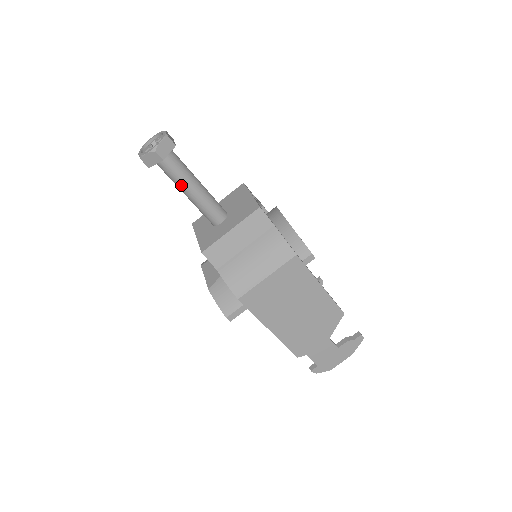
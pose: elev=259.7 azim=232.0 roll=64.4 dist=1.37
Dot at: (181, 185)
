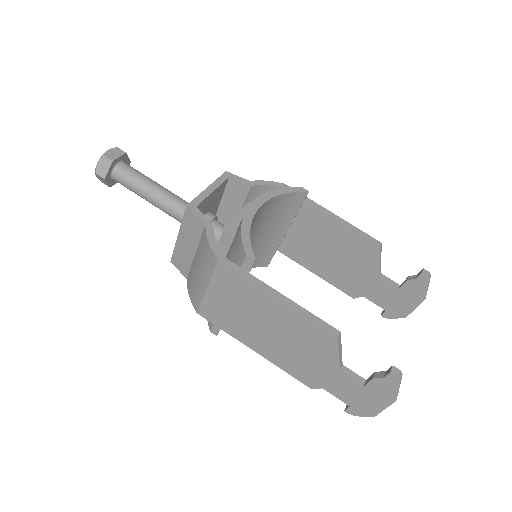
Dot at: (140, 196)
